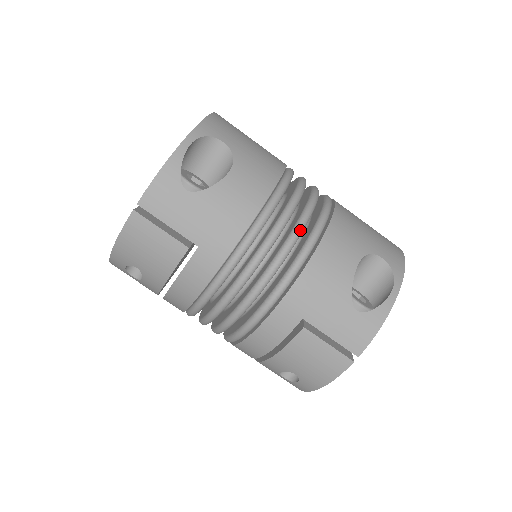
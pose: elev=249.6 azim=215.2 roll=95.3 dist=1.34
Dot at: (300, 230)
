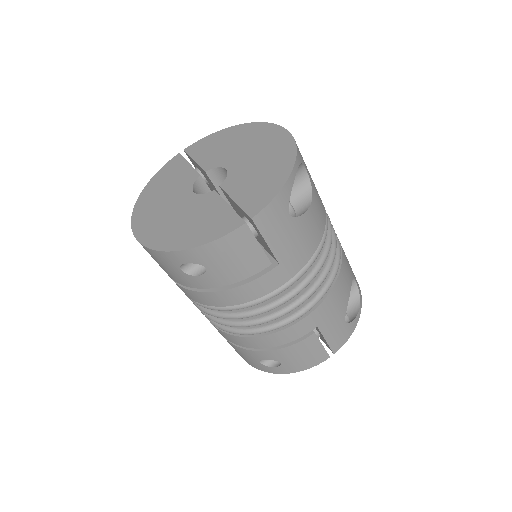
Dot at: (334, 258)
